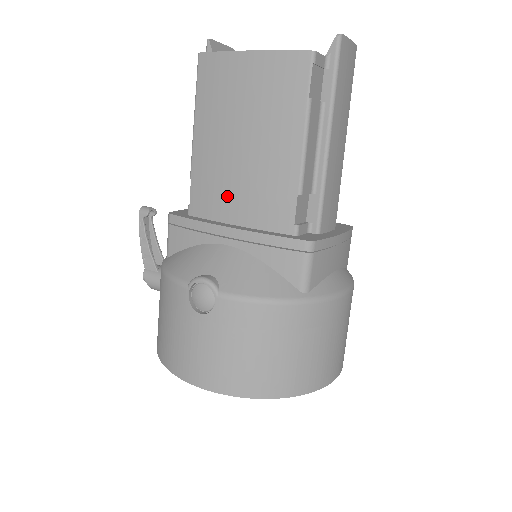
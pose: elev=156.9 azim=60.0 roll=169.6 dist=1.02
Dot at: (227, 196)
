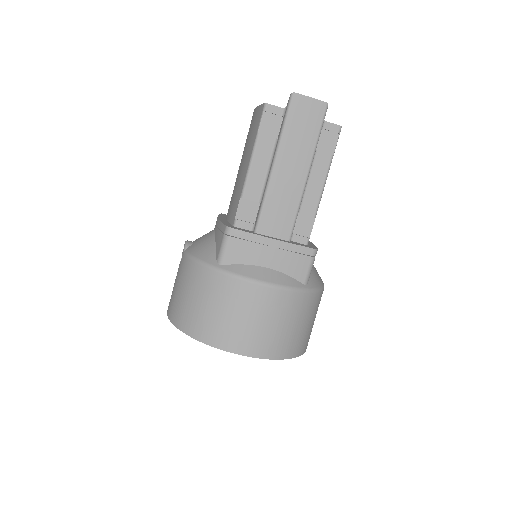
Dot at: occluded
